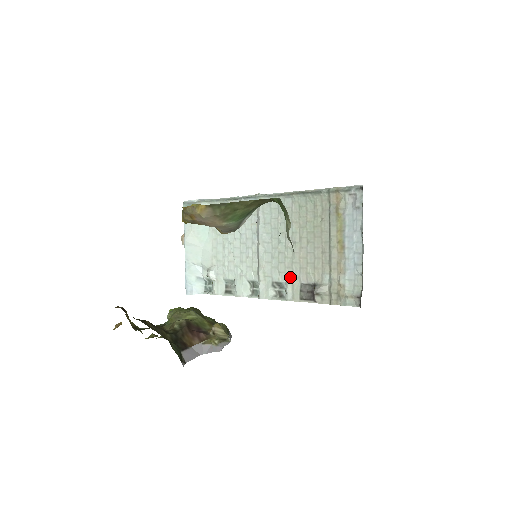
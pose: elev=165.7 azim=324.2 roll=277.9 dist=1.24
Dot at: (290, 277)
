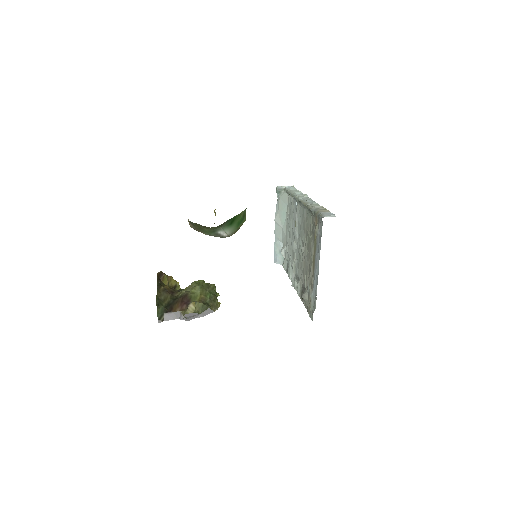
Dot at: (300, 276)
